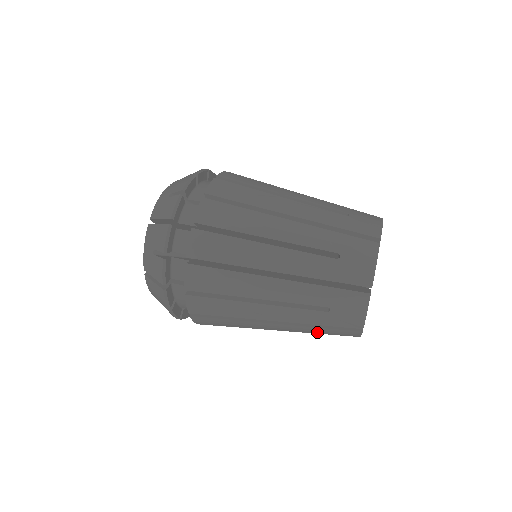
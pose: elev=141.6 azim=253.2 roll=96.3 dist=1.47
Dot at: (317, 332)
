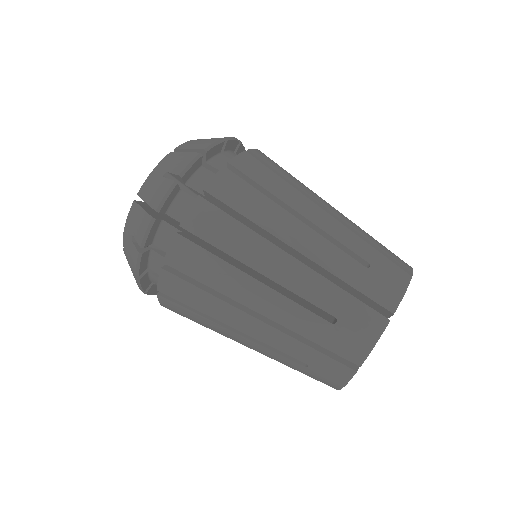
Dot at: occluded
